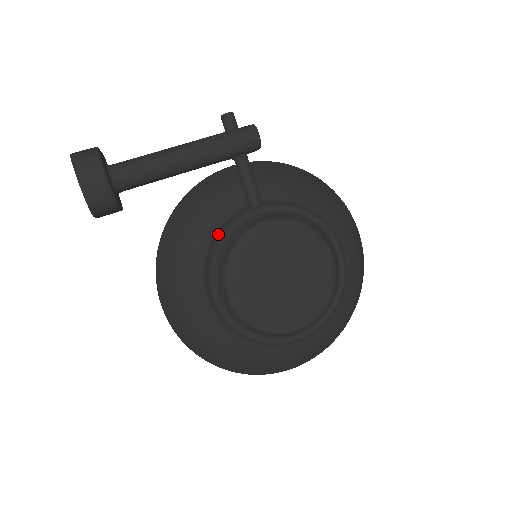
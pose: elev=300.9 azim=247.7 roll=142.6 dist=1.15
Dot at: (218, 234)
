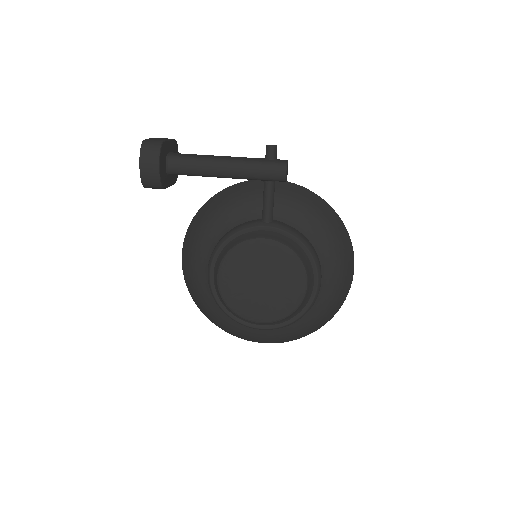
Dot at: (230, 231)
